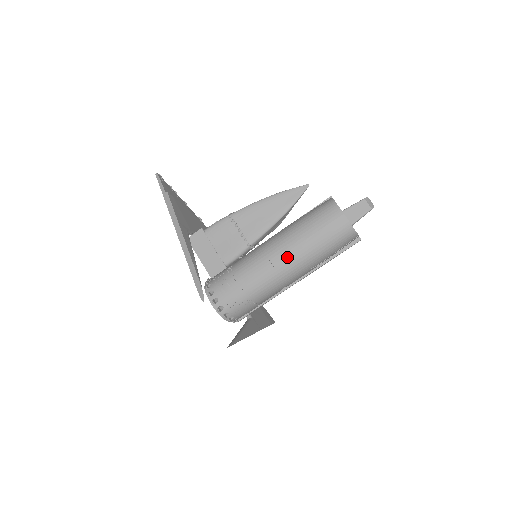
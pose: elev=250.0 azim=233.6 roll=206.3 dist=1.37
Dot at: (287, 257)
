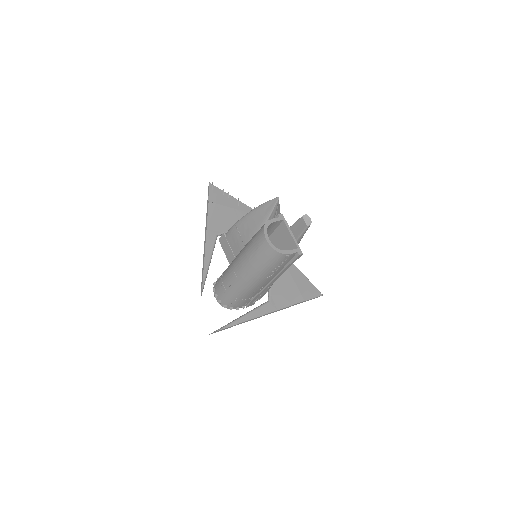
Dot at: (242, 271)
